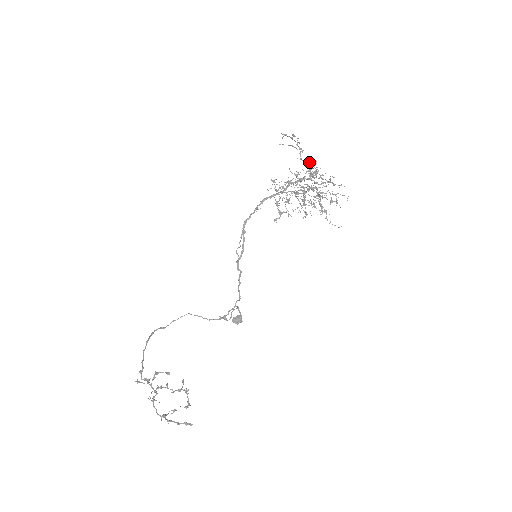
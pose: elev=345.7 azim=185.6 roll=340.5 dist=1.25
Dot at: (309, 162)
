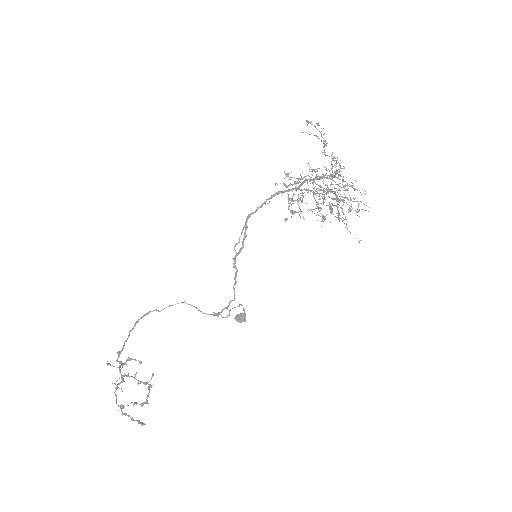
Dot at: (332, 158)
